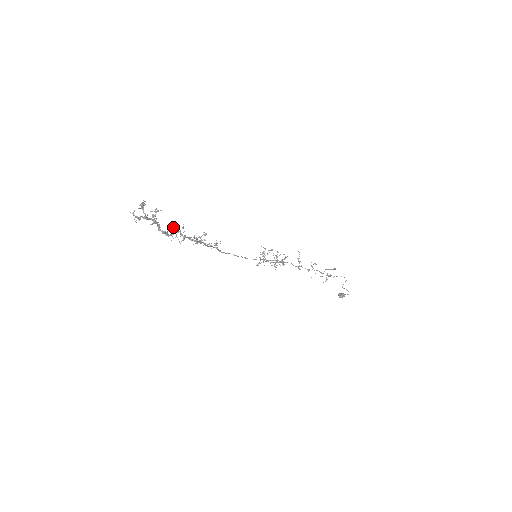
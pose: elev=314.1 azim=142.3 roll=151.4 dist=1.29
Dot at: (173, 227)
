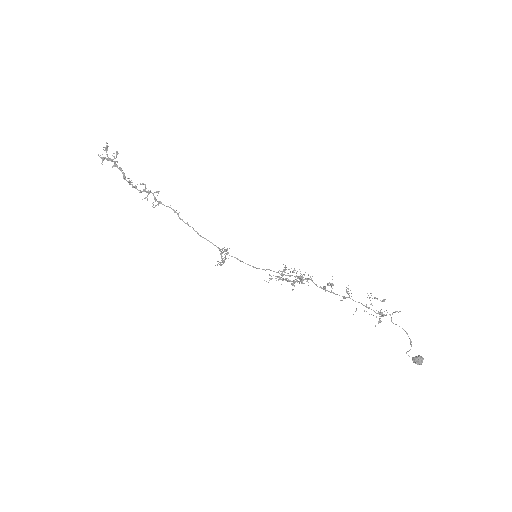
Dot at: occluded
